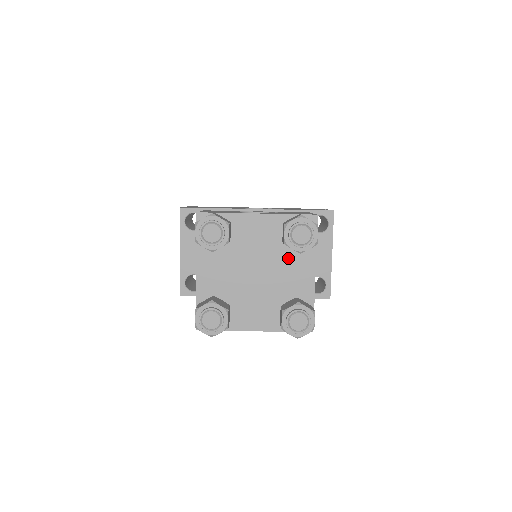
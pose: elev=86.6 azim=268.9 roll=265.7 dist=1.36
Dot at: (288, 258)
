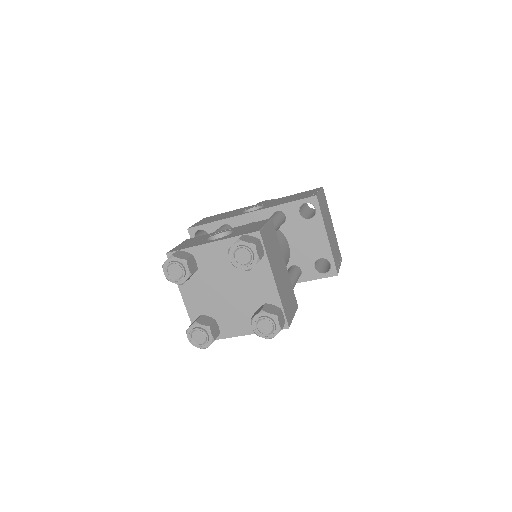
Dot at: (248, 272)
